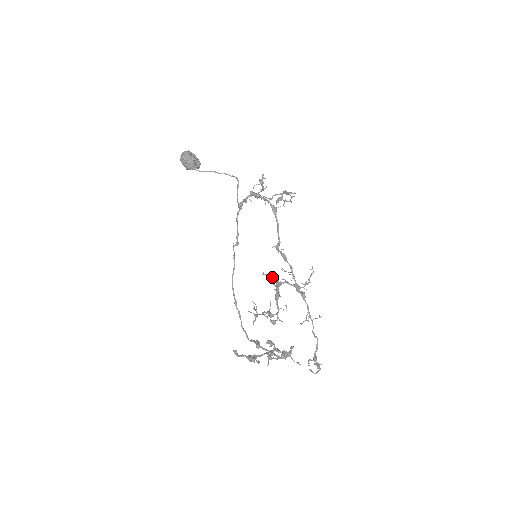
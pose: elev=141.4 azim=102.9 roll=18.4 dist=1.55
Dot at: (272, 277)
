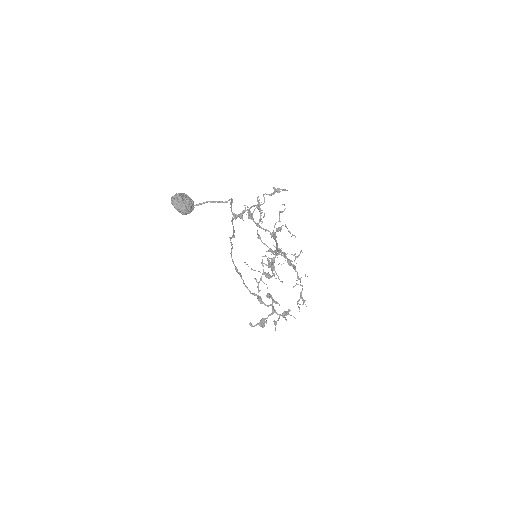
Dot at: (270, 264)
